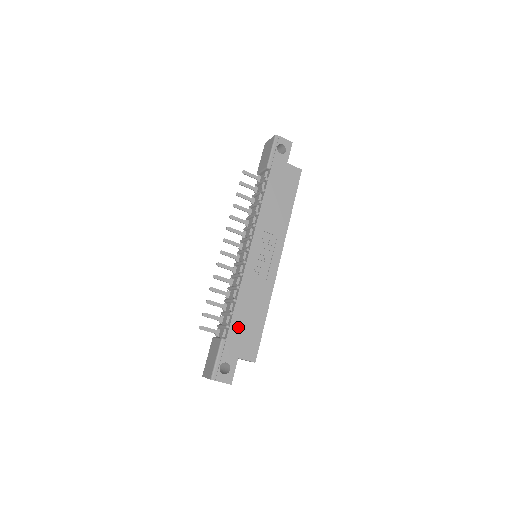
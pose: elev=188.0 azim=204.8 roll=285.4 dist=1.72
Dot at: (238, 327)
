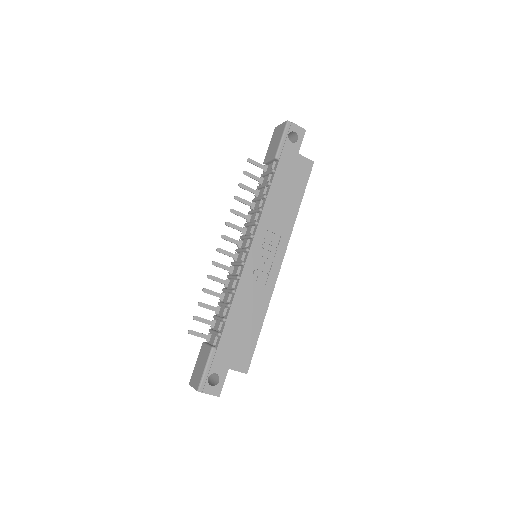
Dot at: (231, 335)
